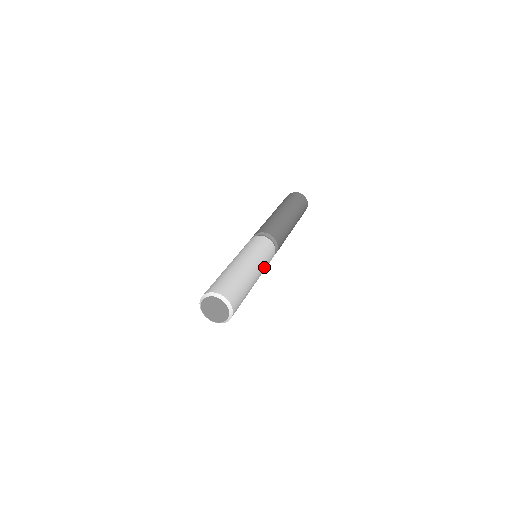
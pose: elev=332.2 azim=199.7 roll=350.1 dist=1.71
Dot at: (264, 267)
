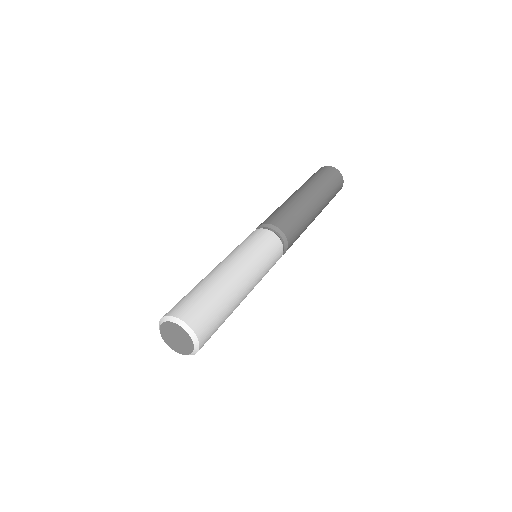
Dot at: (261, 277)
